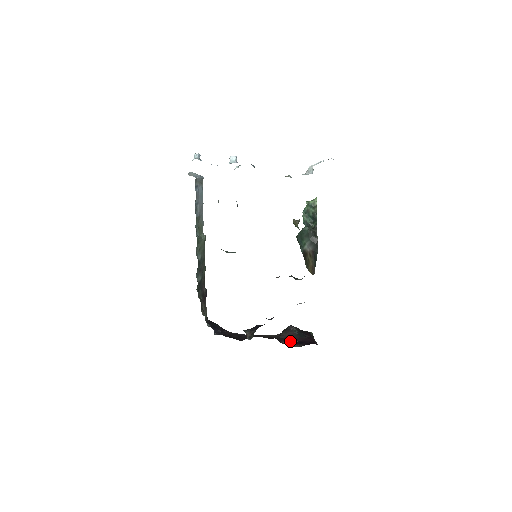
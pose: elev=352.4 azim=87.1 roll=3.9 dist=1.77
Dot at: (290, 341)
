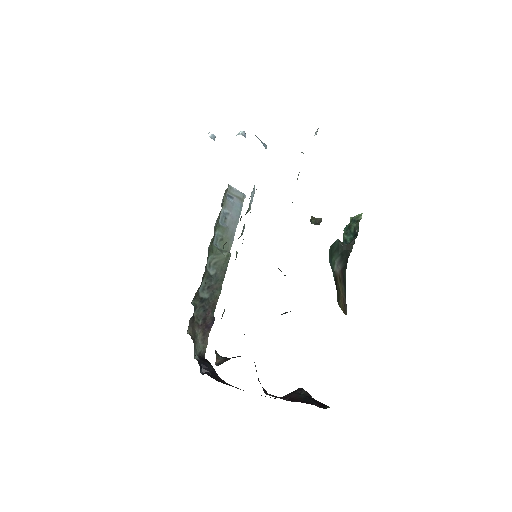
Dot at: occluded
